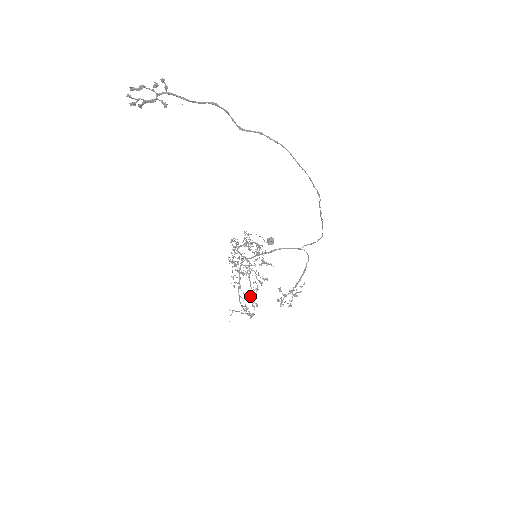
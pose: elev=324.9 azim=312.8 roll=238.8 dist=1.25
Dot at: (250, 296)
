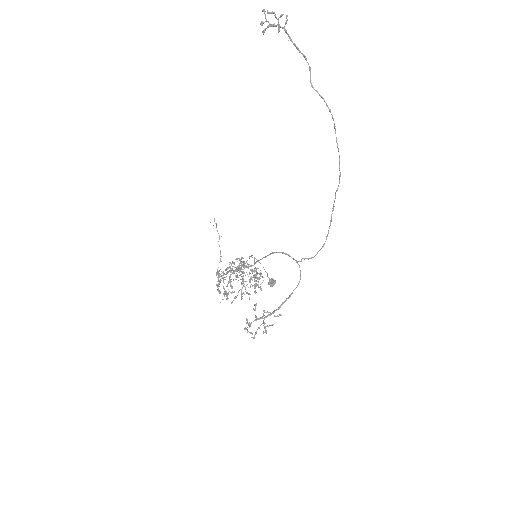
Dot at: occluded
